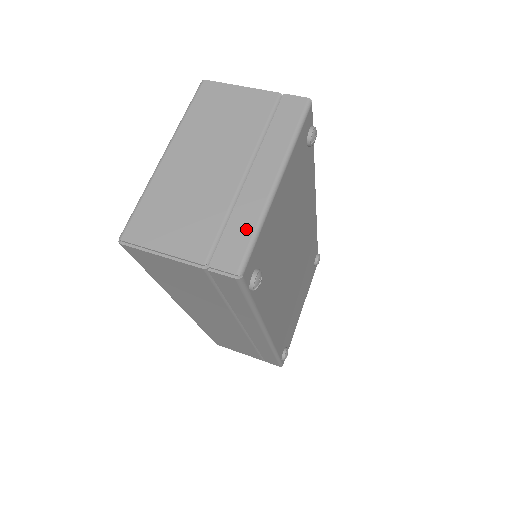
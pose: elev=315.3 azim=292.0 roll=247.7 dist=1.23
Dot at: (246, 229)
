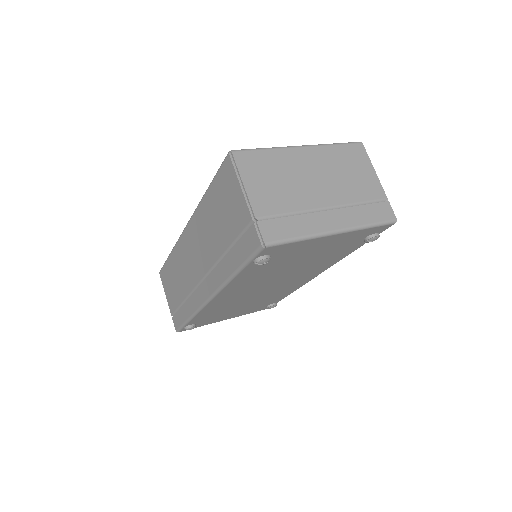
Dot at: (295, 231)
